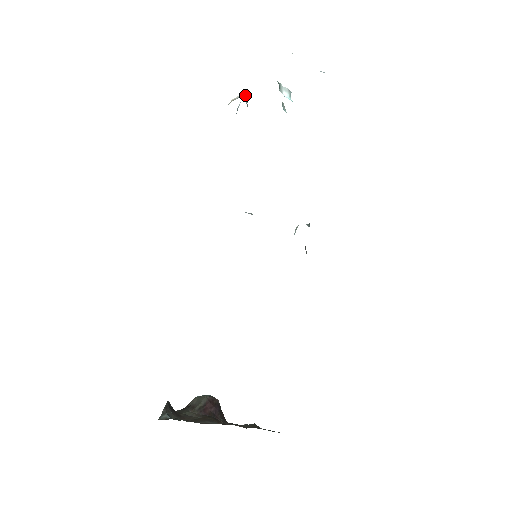
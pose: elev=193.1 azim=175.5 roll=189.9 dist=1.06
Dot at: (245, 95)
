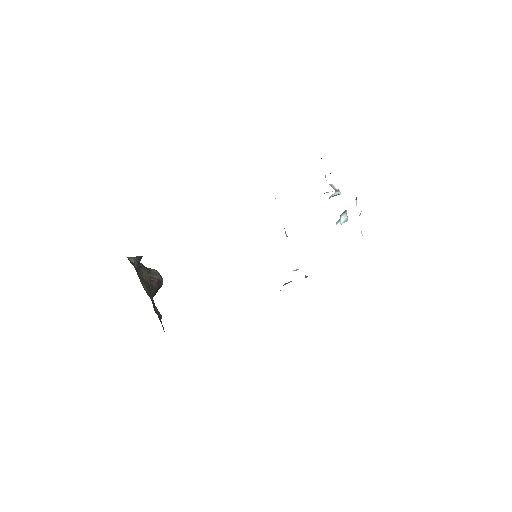
Dot at: (336, 193)
